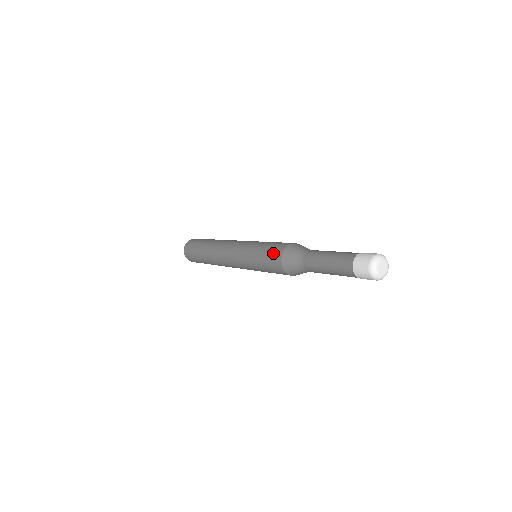
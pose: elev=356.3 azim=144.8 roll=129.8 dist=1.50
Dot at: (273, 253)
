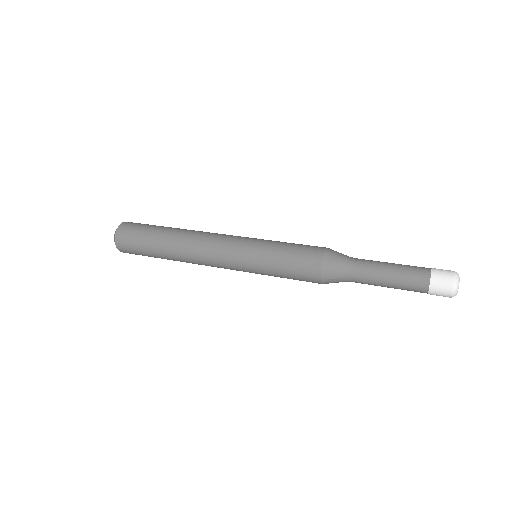
Dot at: (304, 276)
